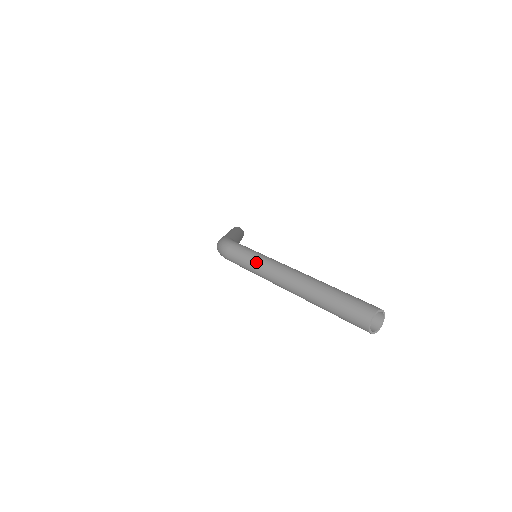
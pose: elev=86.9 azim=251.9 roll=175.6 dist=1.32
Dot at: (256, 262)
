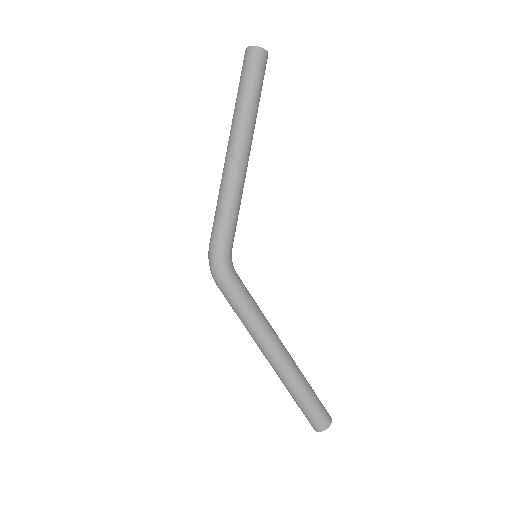
Dot at: (218, 196)
